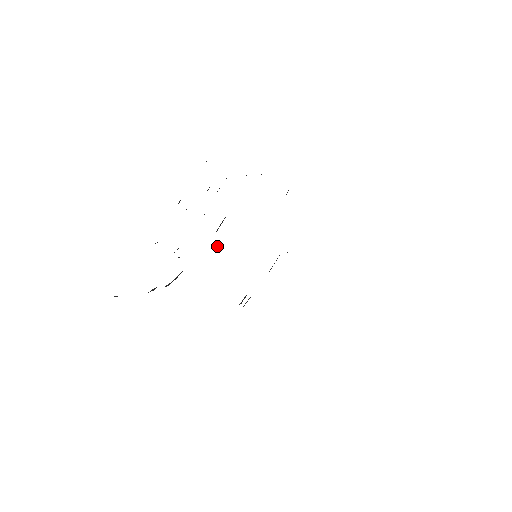
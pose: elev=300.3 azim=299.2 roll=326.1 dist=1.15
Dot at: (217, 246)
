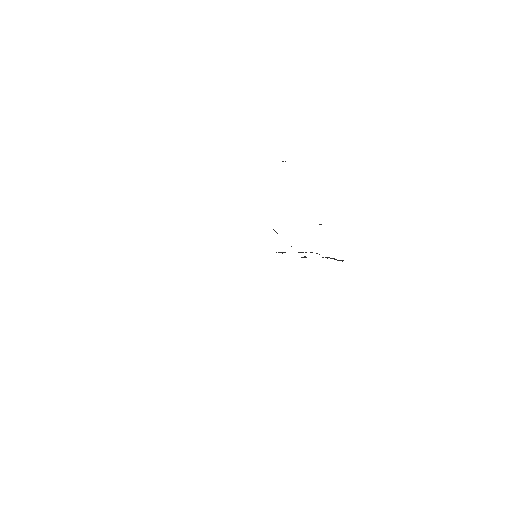
Dot at: occluded
